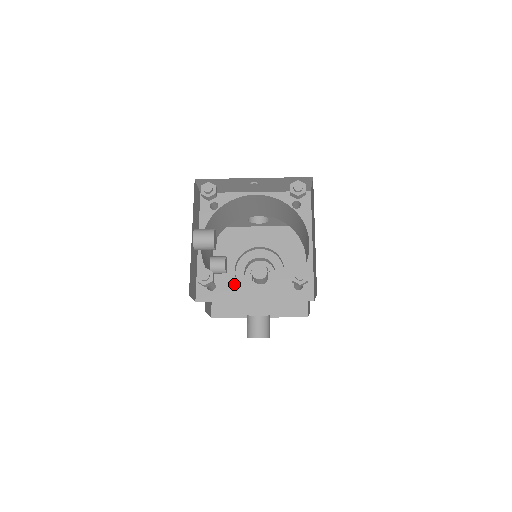
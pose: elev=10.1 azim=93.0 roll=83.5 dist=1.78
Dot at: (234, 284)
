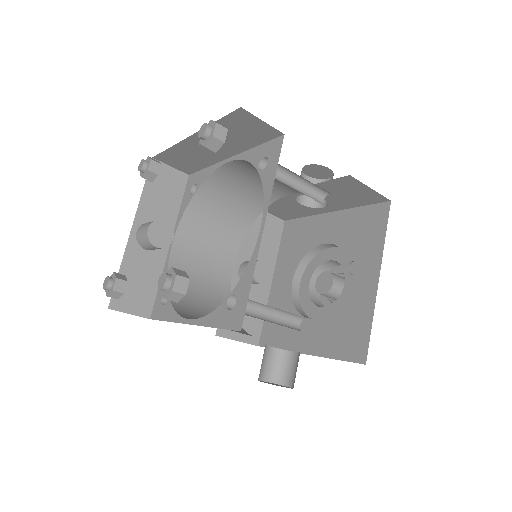
Dot at: (288, 300)
